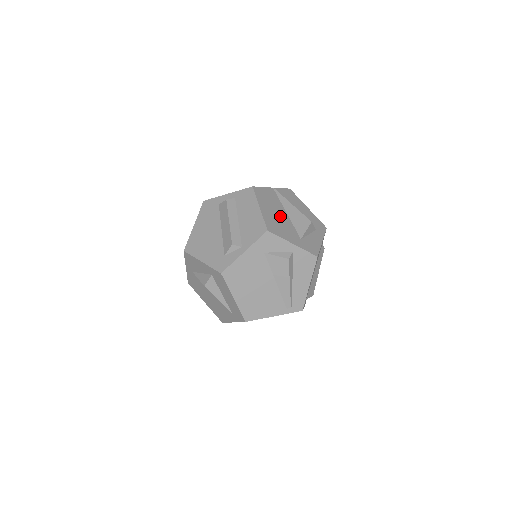
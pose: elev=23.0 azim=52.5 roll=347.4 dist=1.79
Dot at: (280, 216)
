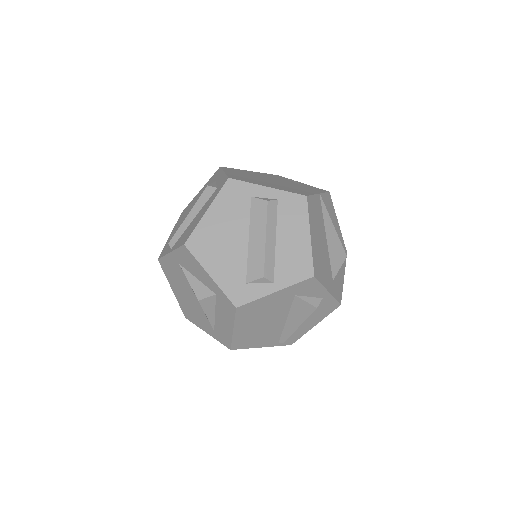
Dot at: (322, 245)
